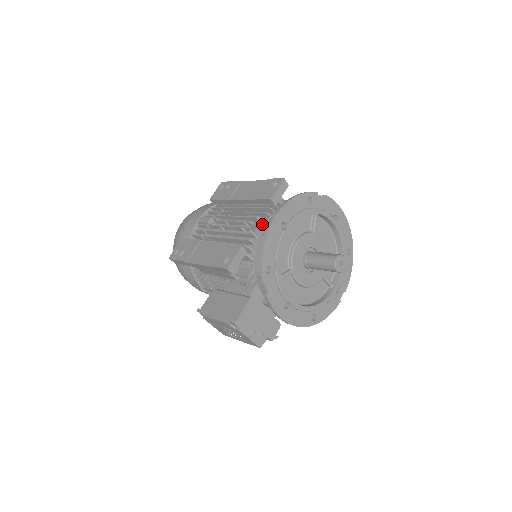
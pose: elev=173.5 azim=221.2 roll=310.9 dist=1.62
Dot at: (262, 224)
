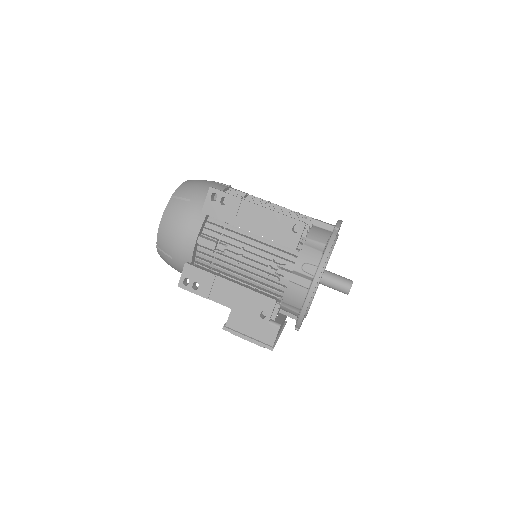
Dot at: (294, 282)
